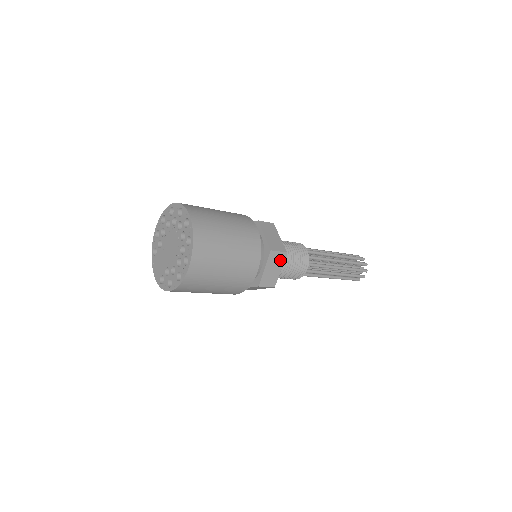
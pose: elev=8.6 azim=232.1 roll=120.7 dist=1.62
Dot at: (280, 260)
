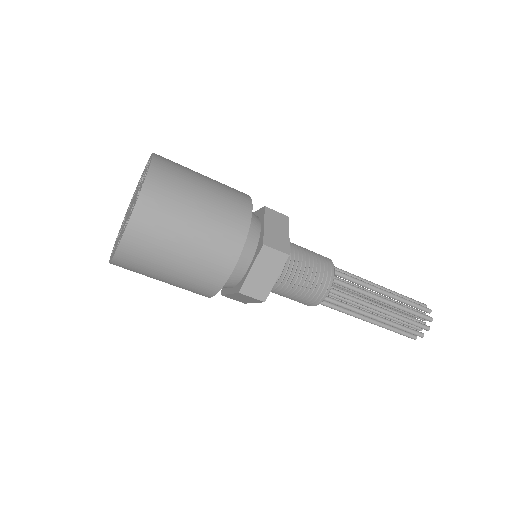
Dot at: (283, 223)
